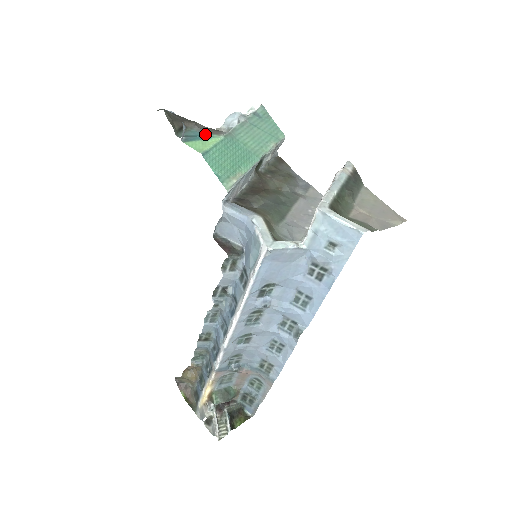
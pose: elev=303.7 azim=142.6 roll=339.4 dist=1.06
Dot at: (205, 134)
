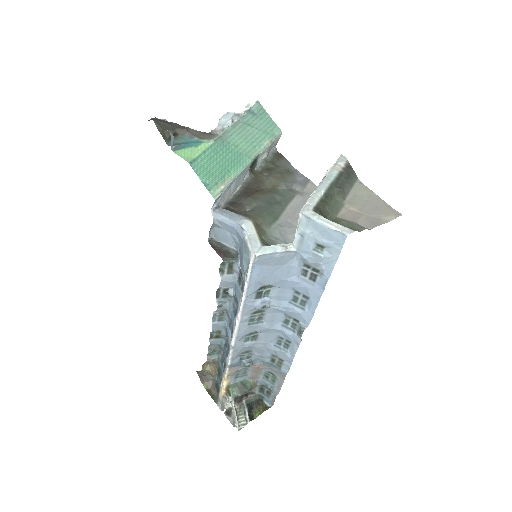
Dot at: (196, 140)
